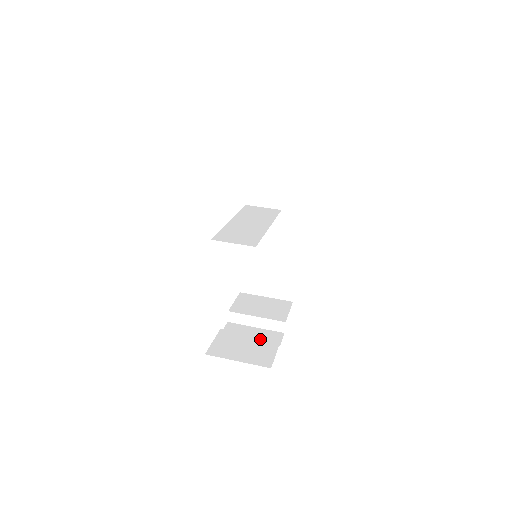
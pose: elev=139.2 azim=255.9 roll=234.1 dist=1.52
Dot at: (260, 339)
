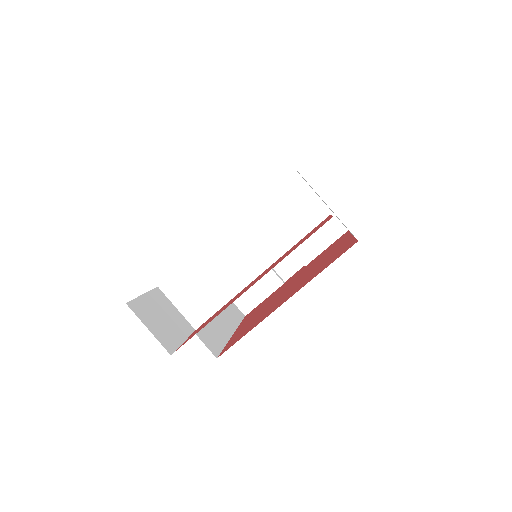
Dot at: occluded
